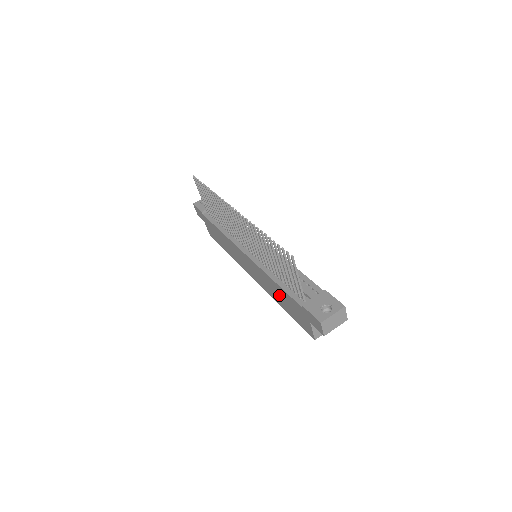
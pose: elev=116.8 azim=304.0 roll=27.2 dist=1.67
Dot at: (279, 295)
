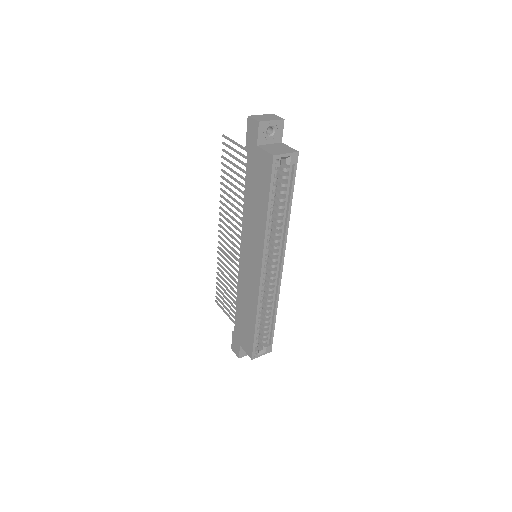
Dot at: (254, 204)
